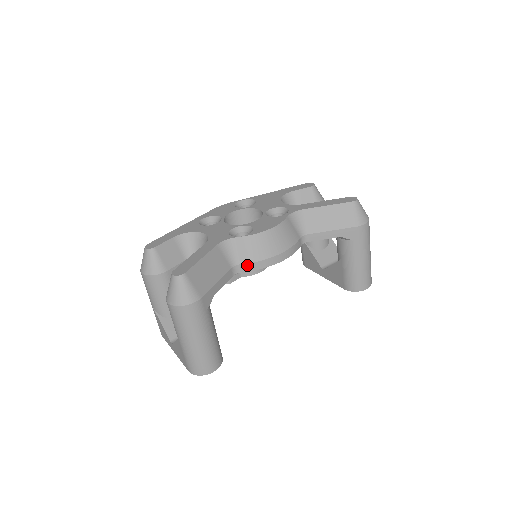
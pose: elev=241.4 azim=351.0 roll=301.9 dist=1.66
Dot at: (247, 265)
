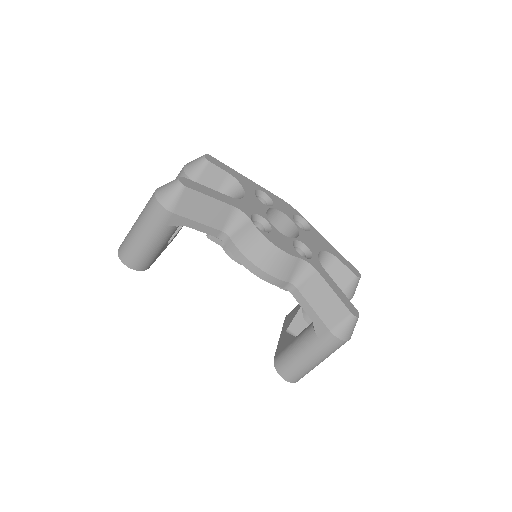
Dot at: (232, 244)
